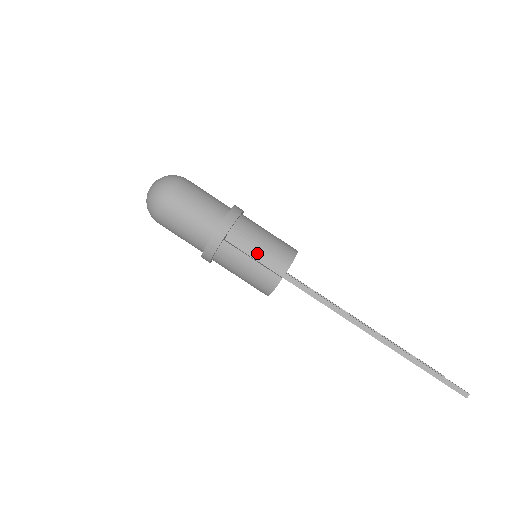
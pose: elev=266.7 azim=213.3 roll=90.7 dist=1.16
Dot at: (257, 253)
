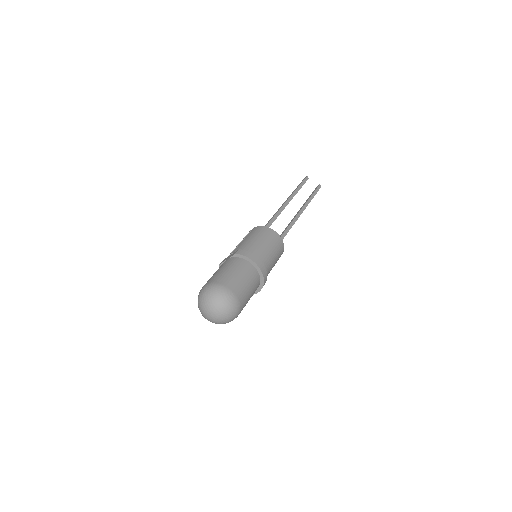
Dot at: occluded
